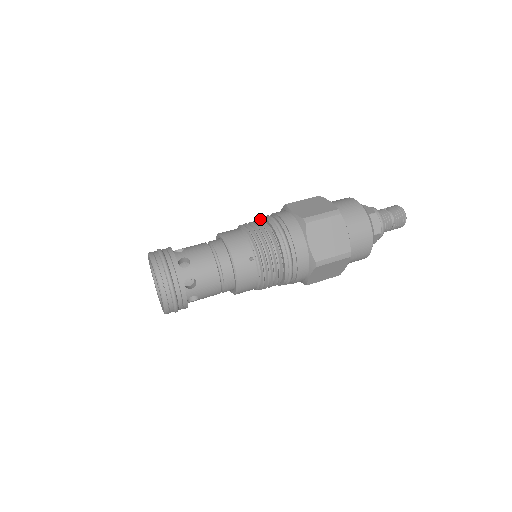
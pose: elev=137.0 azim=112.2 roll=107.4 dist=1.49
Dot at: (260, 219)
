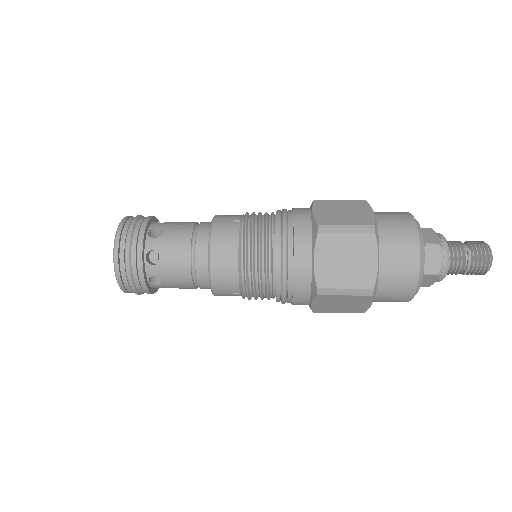
Dot at: occluded
